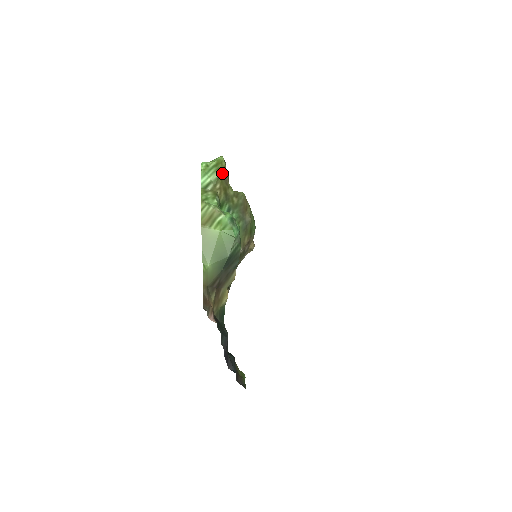
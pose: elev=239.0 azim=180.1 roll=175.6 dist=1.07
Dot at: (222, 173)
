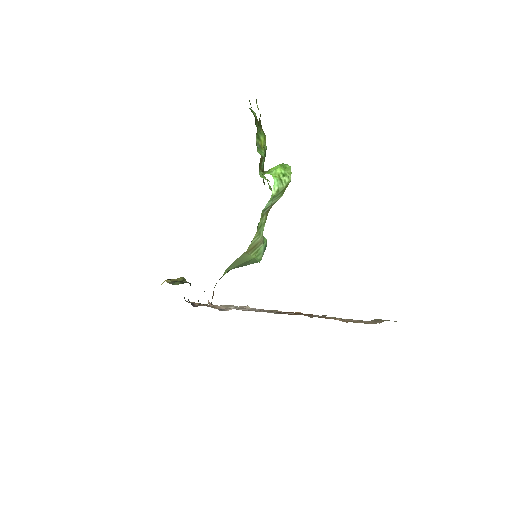
Dot at: (282, 195)
